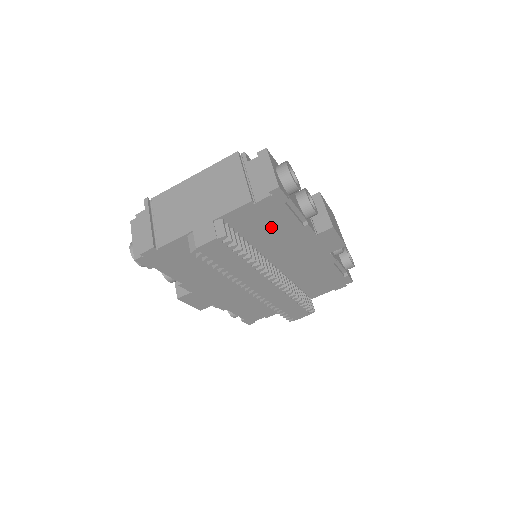
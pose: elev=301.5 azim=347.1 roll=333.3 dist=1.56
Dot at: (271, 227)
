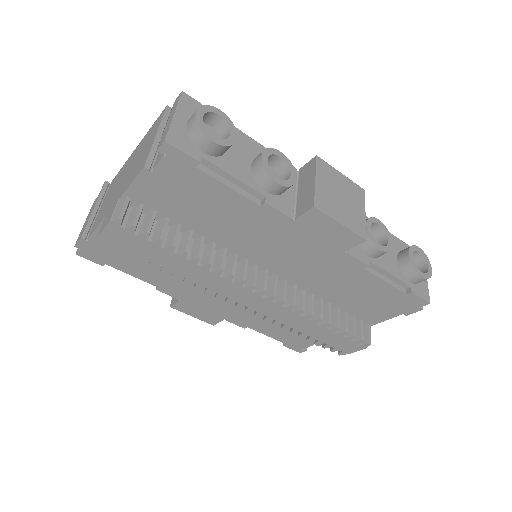
Dot at: (209, 208)
